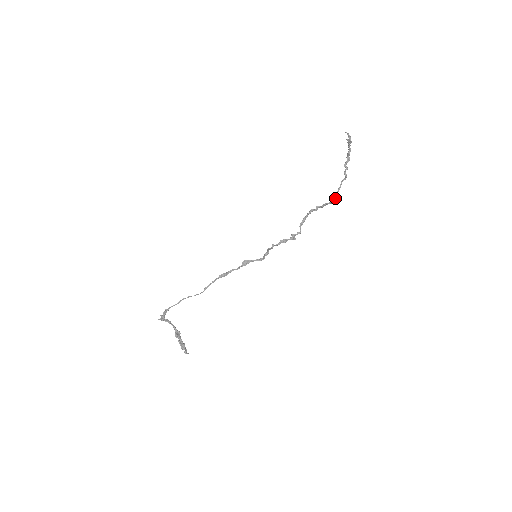
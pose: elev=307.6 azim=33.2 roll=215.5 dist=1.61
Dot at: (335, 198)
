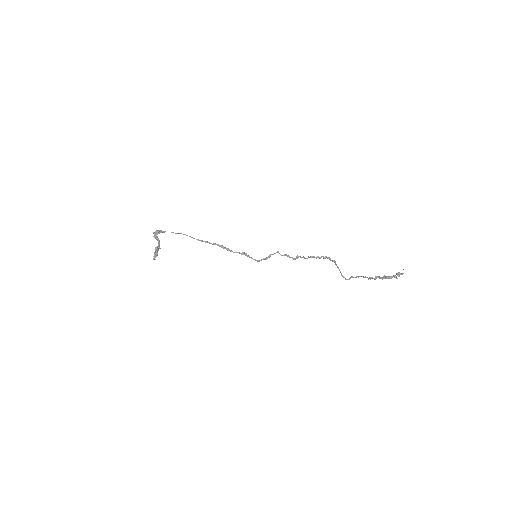
Dot at: (346, 279)
